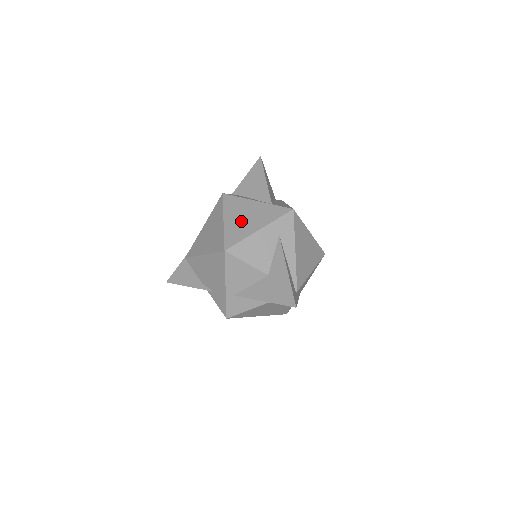
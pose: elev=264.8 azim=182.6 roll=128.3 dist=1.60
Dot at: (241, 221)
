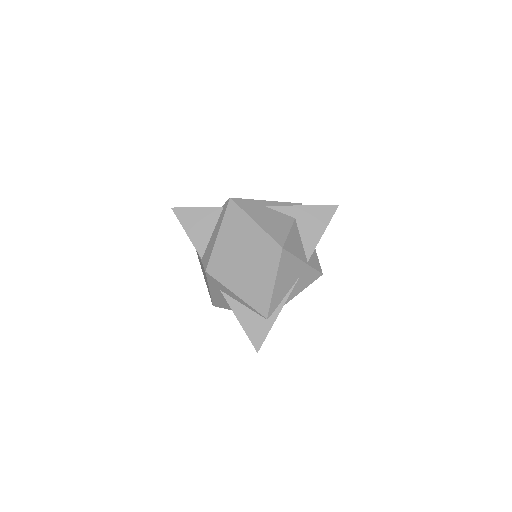
Dot at: occluded
